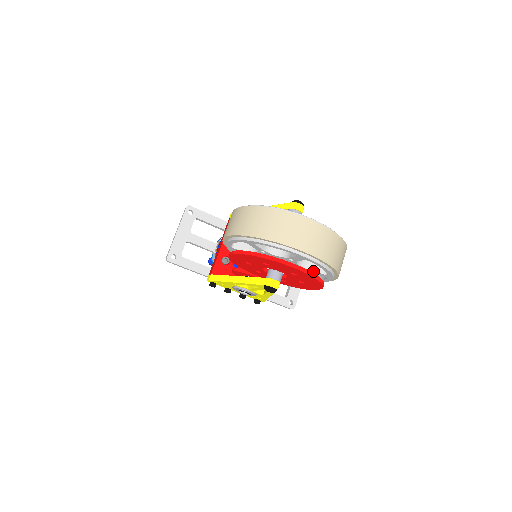
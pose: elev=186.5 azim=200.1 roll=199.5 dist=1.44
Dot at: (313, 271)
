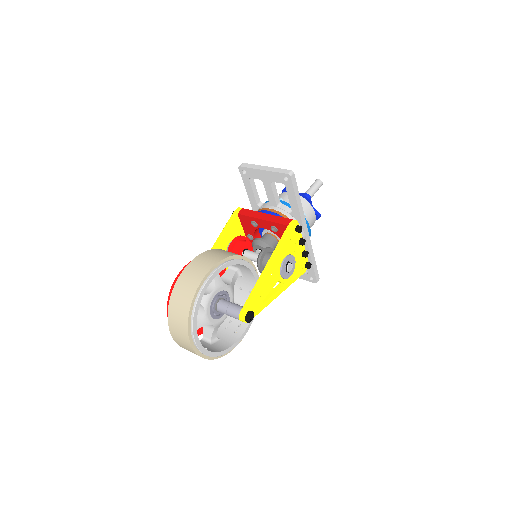
Dot at: (203, 328)
